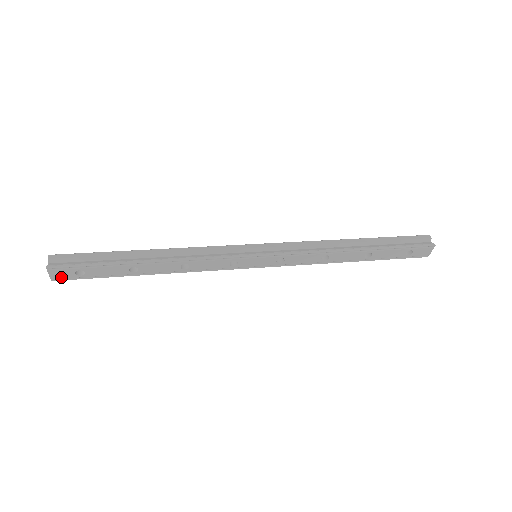
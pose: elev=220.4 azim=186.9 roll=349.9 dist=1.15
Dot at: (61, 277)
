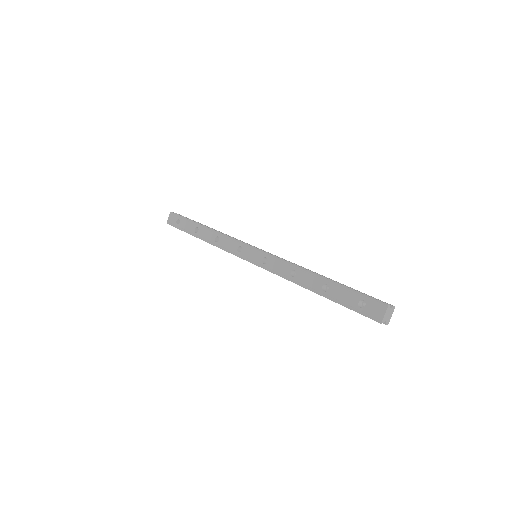
Dot at: (171, 222)
